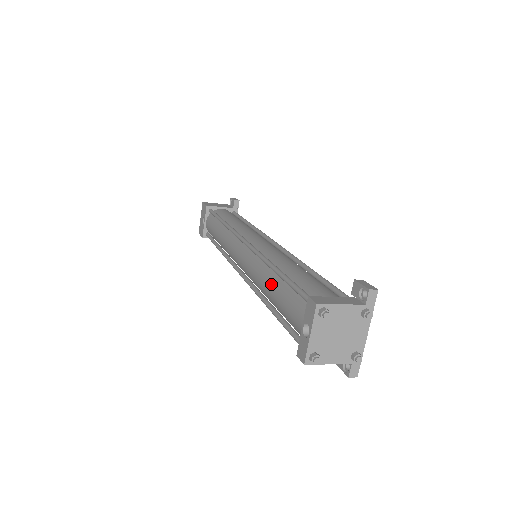
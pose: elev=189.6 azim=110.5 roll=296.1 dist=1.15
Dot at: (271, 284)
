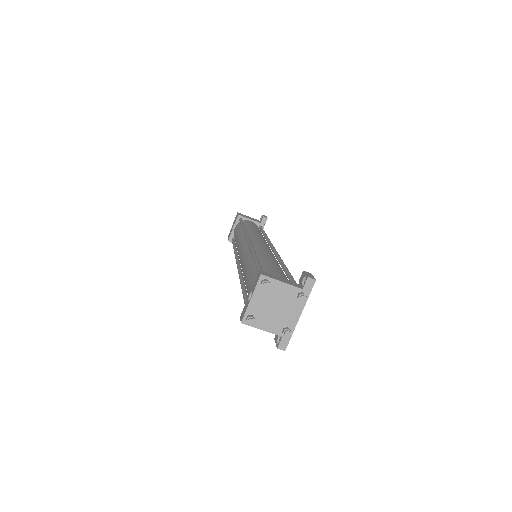
Dot at: (248, 268)
